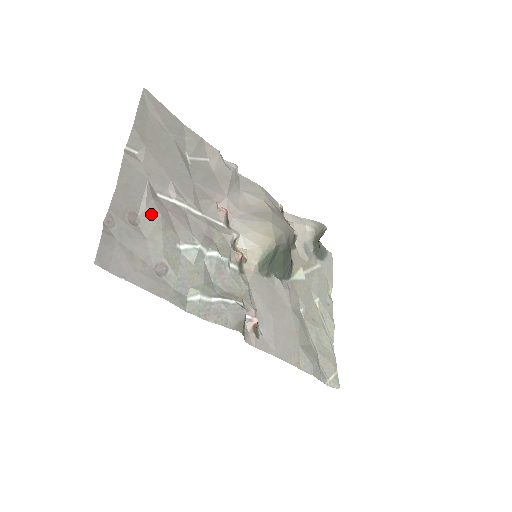
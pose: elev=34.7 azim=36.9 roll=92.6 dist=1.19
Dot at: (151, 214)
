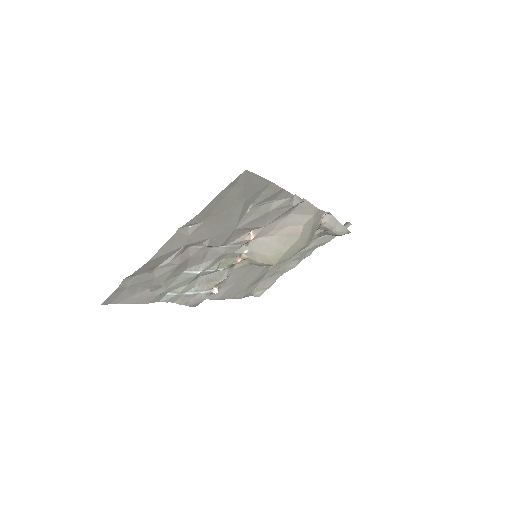
Dot at: (170, 265)
